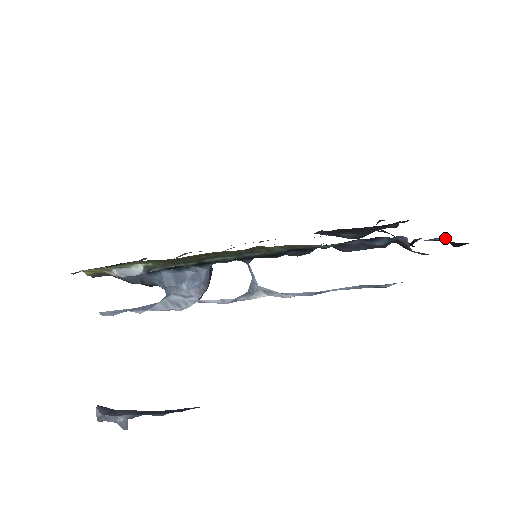
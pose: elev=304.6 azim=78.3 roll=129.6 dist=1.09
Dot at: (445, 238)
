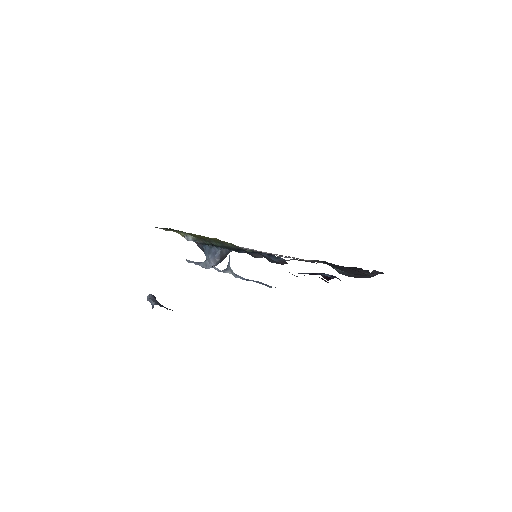
Dot at: occluded
